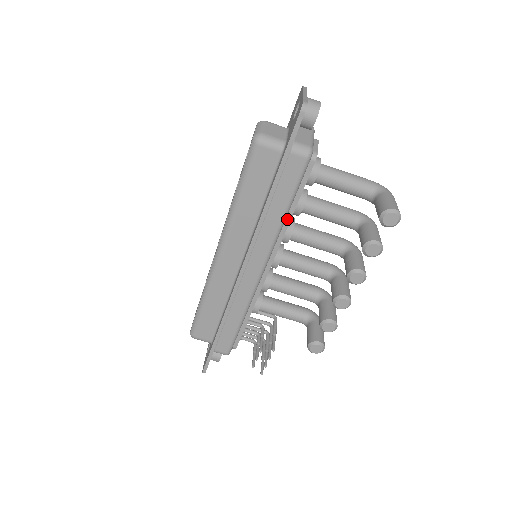
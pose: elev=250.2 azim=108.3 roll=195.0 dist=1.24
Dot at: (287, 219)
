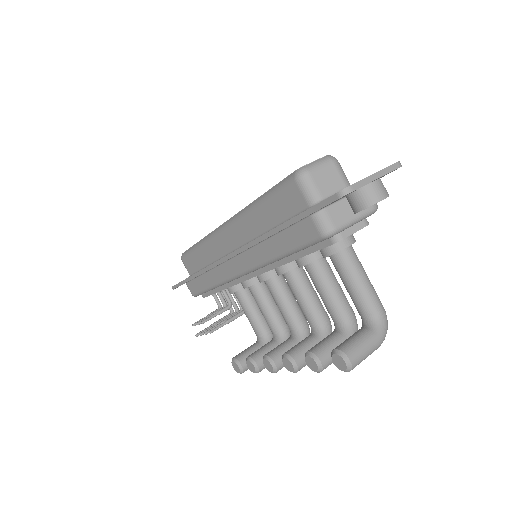
Dot at: (284, 260)
